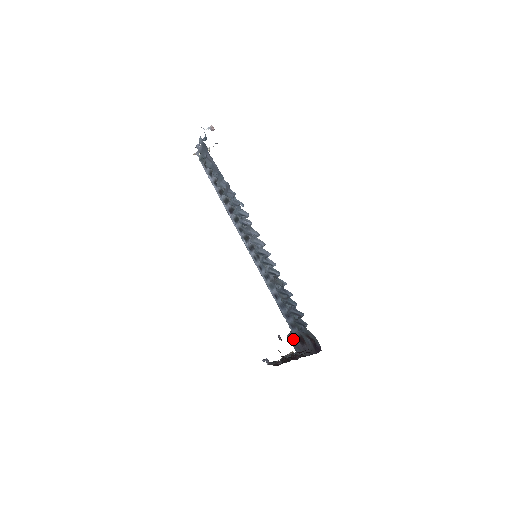
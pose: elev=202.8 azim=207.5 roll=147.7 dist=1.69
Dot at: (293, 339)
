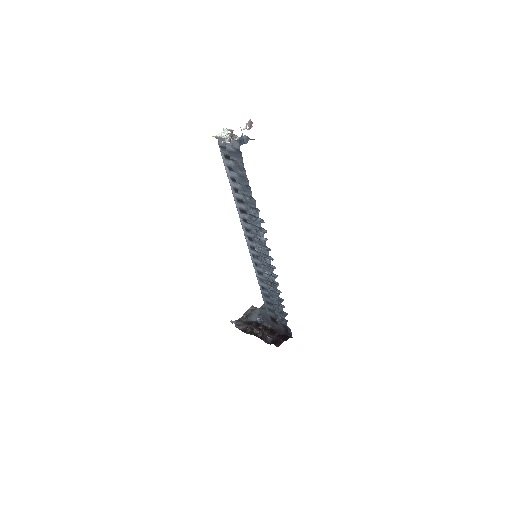
Dot at: (265, 315)
